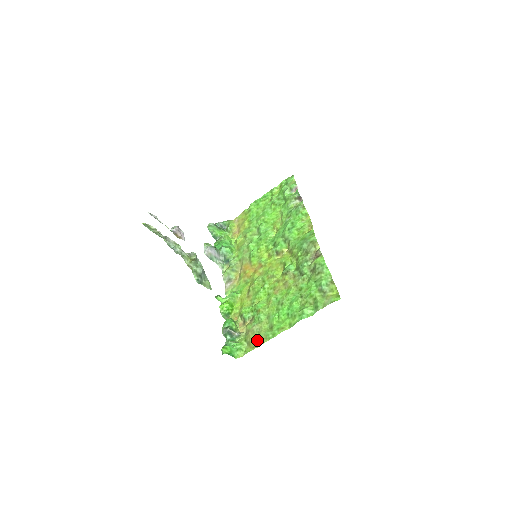
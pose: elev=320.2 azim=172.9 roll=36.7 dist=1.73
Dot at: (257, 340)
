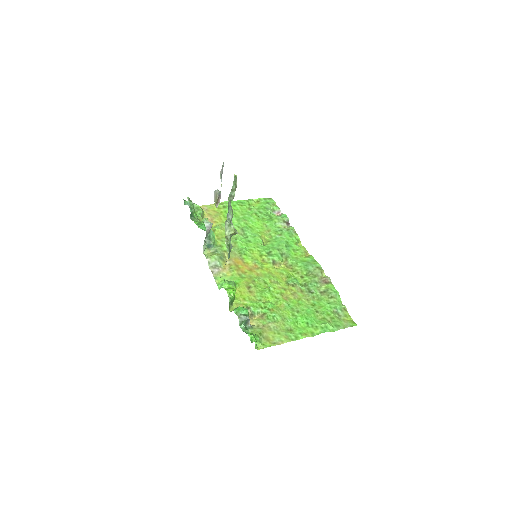
Dot at: (278, 337)
